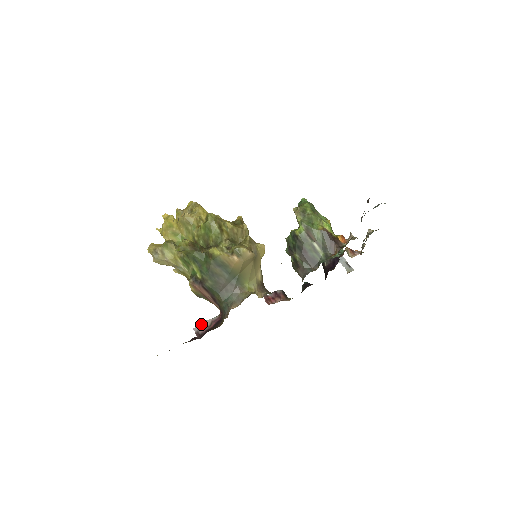
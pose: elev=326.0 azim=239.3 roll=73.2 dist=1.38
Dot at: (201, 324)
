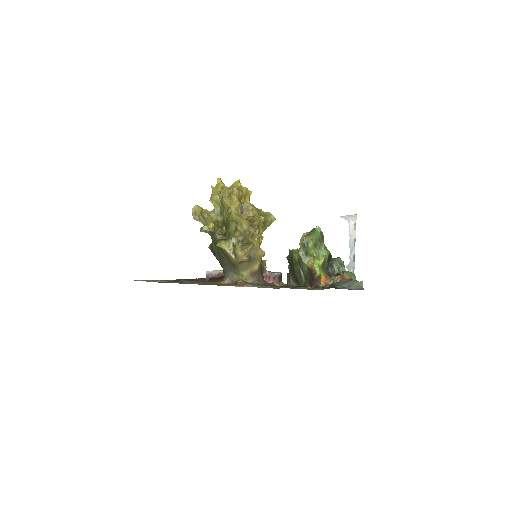
Dot at: (213, 270)
